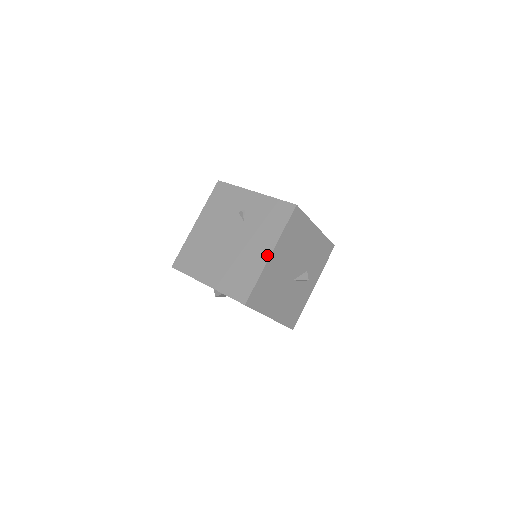
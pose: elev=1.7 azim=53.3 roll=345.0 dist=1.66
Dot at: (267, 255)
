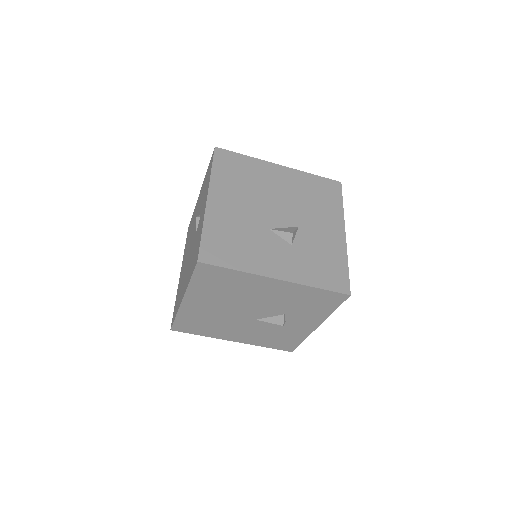
Dot at: (182, 298)
